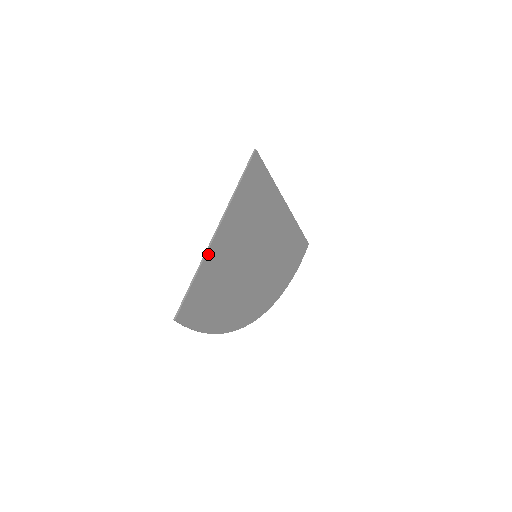
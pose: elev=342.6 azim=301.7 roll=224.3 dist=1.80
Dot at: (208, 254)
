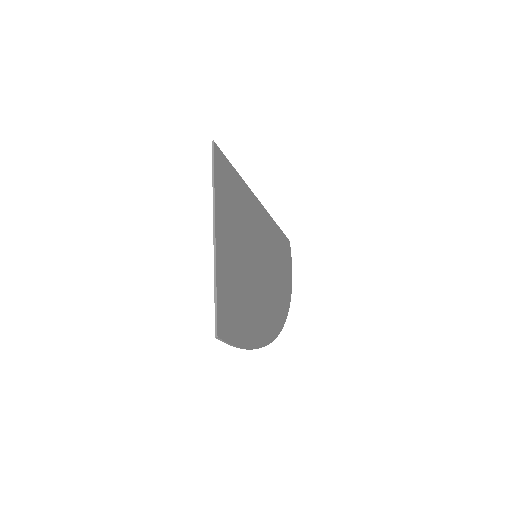
Dot at: (217, 255)
